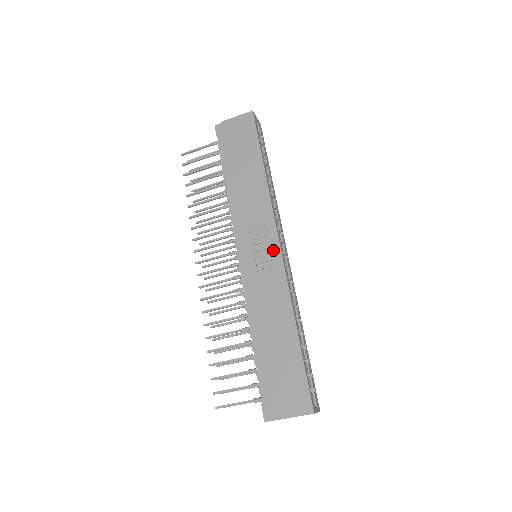
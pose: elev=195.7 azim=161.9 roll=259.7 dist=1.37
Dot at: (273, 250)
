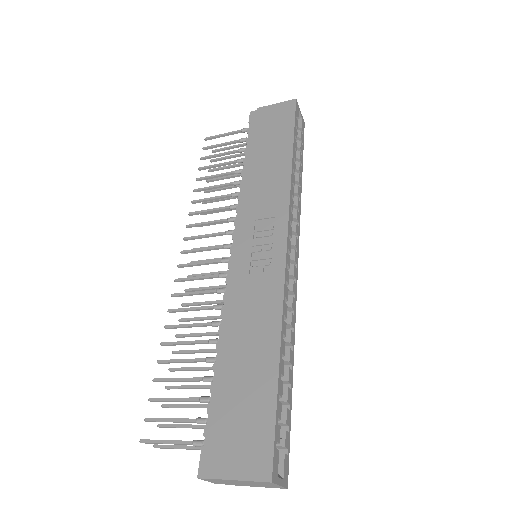
Dot at: (277, 246)
